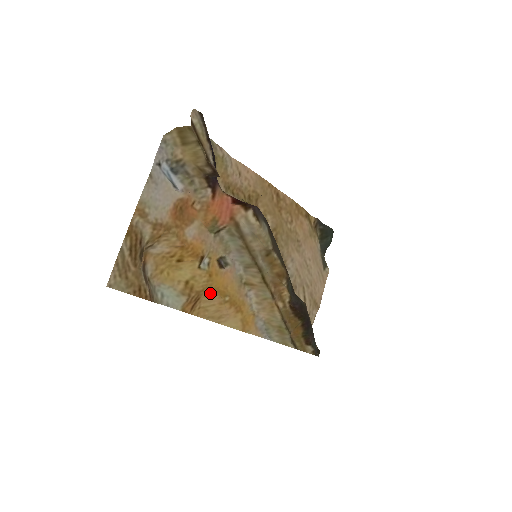
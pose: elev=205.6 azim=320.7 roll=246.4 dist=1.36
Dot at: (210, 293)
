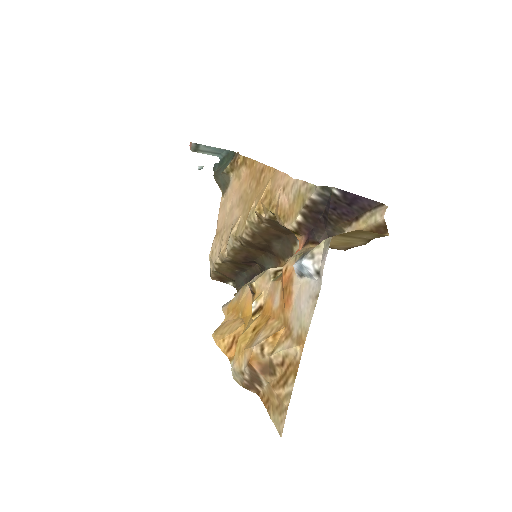
Dot at: (241, 324)
